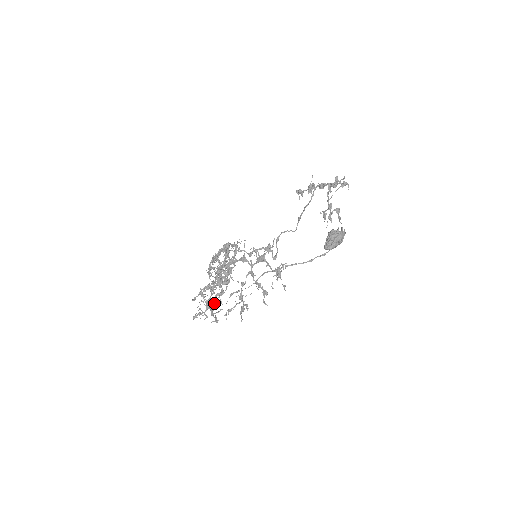
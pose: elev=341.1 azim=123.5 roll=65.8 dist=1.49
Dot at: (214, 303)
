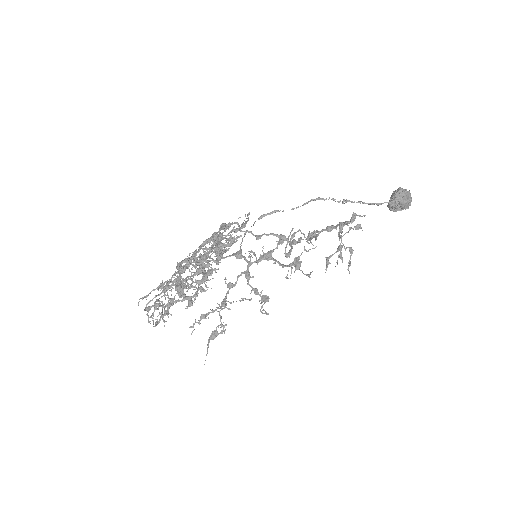
Dot at: occluded
